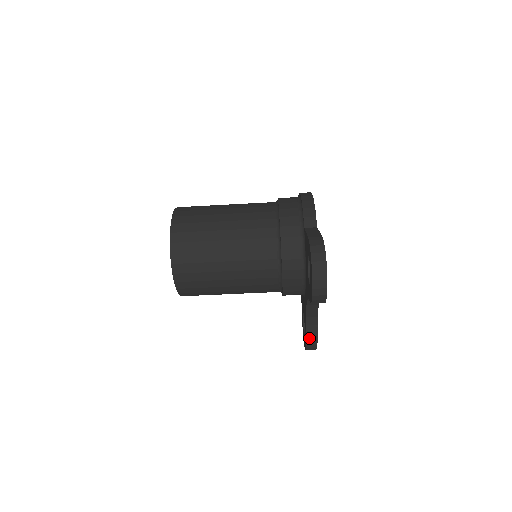
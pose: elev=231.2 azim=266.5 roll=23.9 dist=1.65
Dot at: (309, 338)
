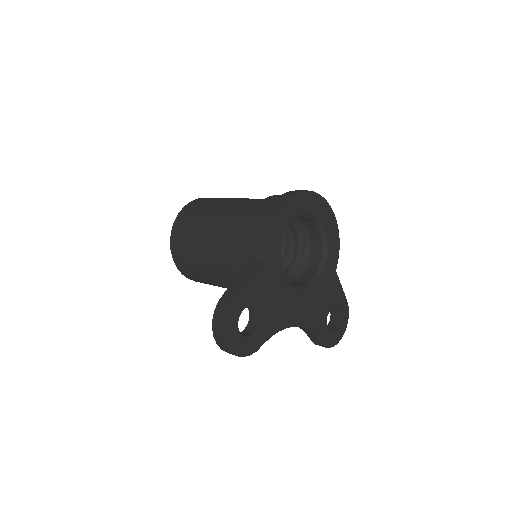
Dot at: (314, 341)
